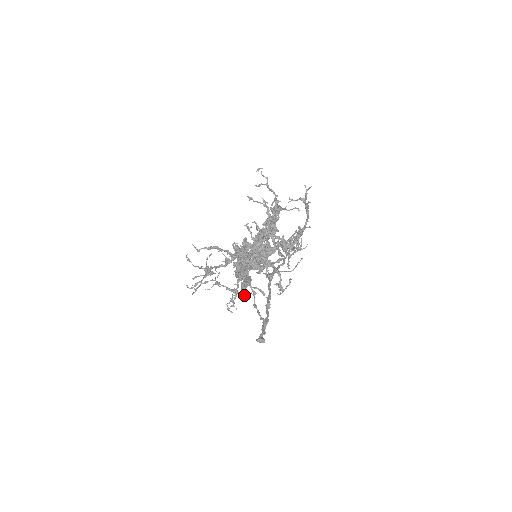
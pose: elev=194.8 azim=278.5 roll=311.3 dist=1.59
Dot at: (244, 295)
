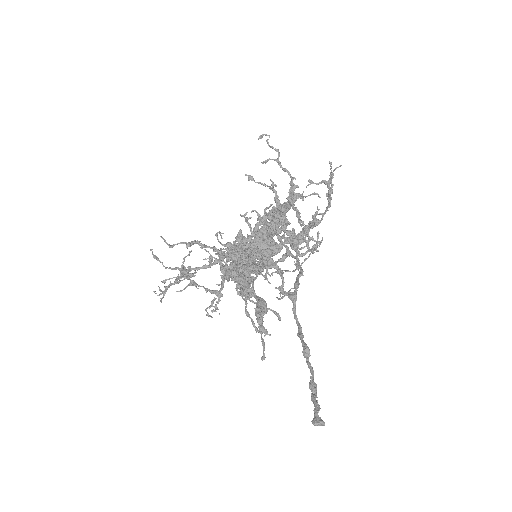
Dot at: (263, 330)
